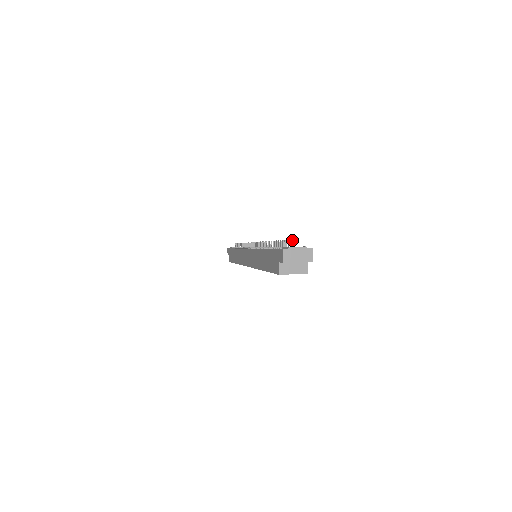
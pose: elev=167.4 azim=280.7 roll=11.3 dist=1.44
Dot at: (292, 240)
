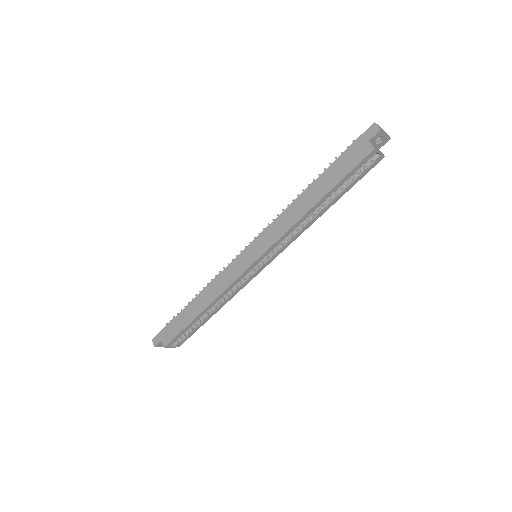
Dot at: occluded
